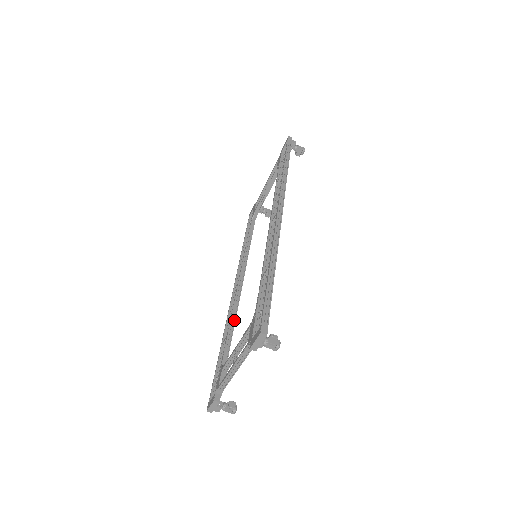
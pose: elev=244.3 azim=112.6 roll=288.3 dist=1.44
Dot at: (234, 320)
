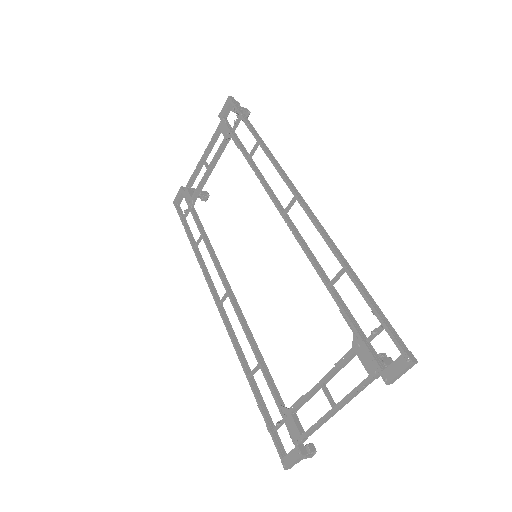
Dot at: (254, 343)
